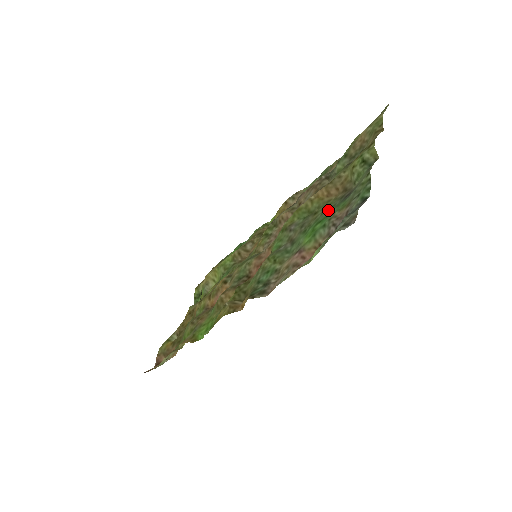
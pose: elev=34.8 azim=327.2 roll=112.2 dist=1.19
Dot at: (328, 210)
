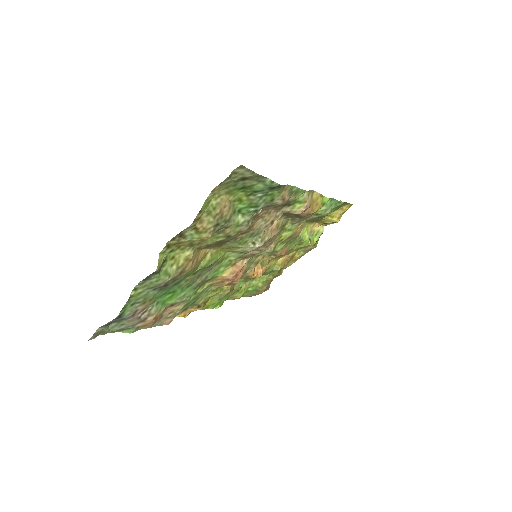
Dot at: (174, 285)
